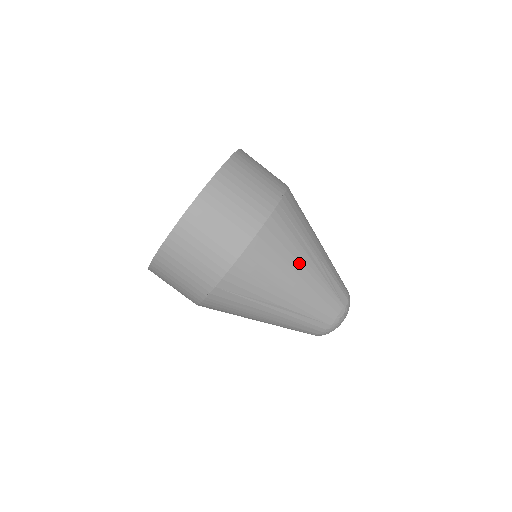
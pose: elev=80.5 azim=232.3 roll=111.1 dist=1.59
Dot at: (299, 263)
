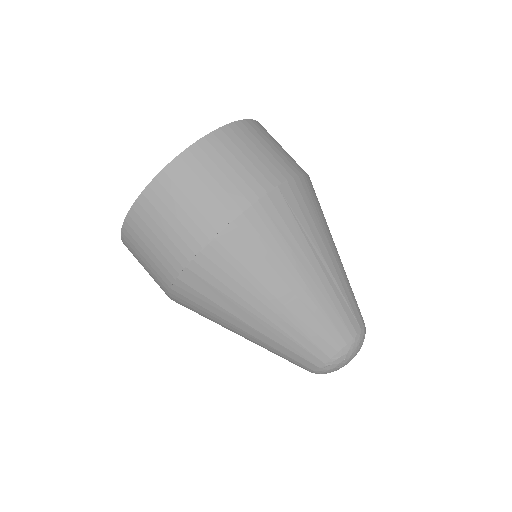
Dot at: occluded
